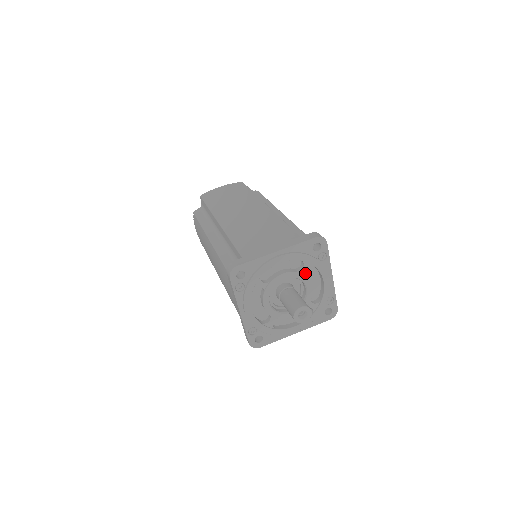
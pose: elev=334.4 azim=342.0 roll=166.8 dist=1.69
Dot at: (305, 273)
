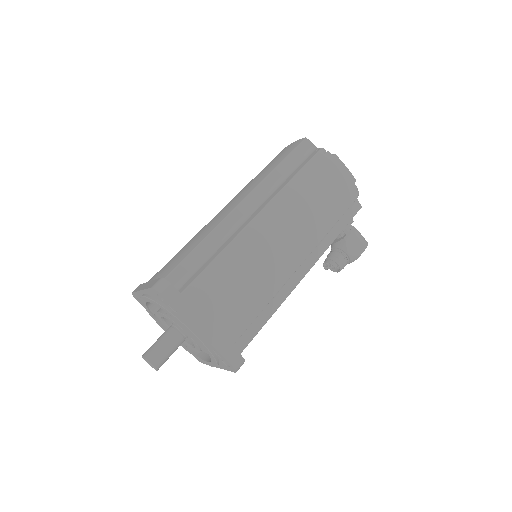
Dot at: (172, 318)
